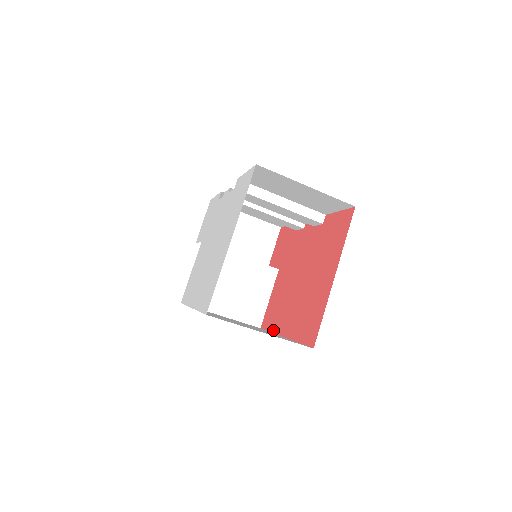
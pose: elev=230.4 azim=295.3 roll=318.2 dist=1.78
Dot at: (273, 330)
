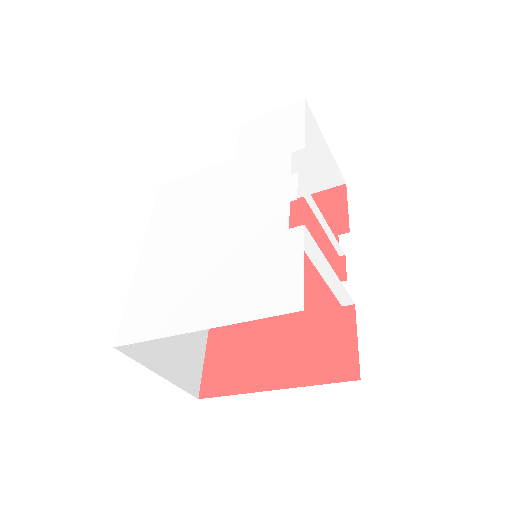
Dot at: occluded
